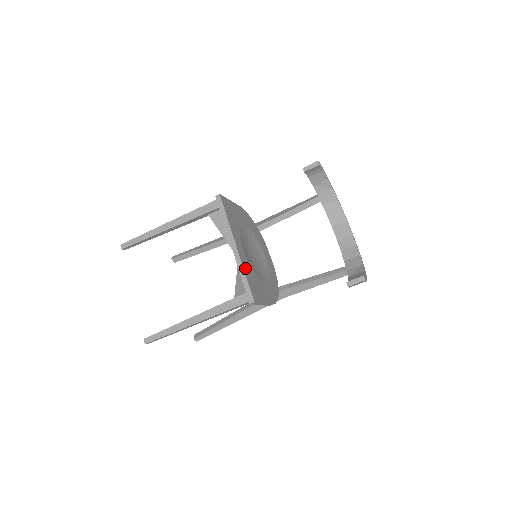
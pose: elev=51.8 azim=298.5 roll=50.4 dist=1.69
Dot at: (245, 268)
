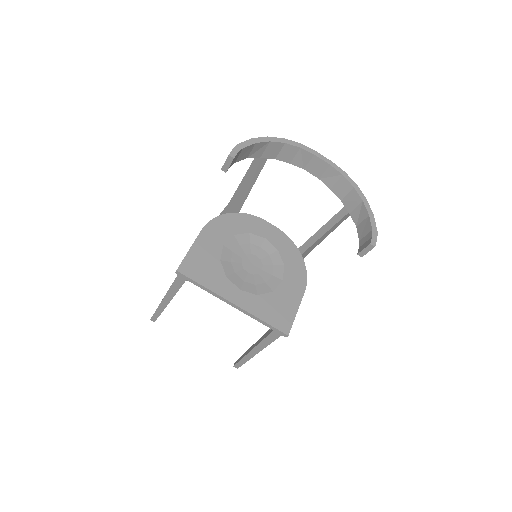
Dot at: (257, 312)
